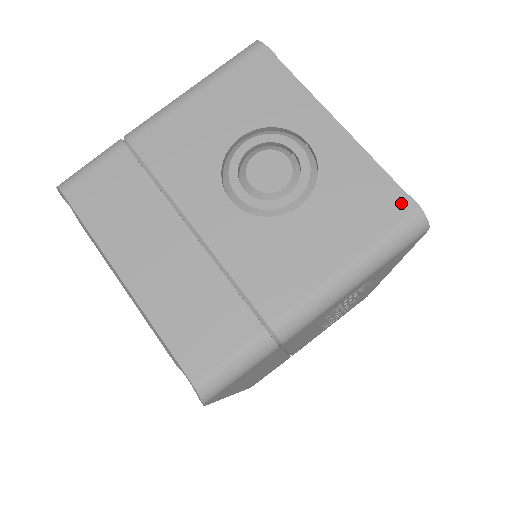
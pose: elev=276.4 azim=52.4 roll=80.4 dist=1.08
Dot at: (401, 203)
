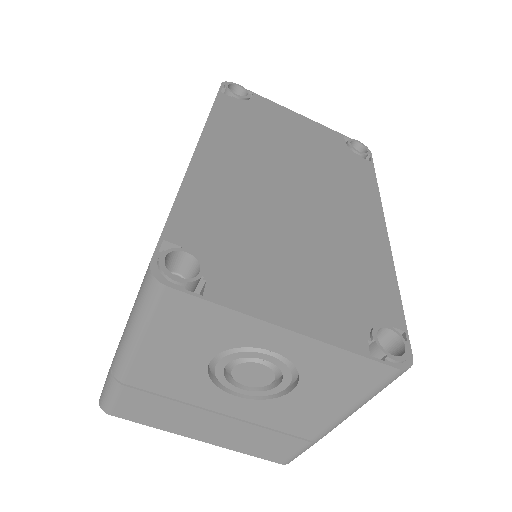
Dot at: (381, 370)
